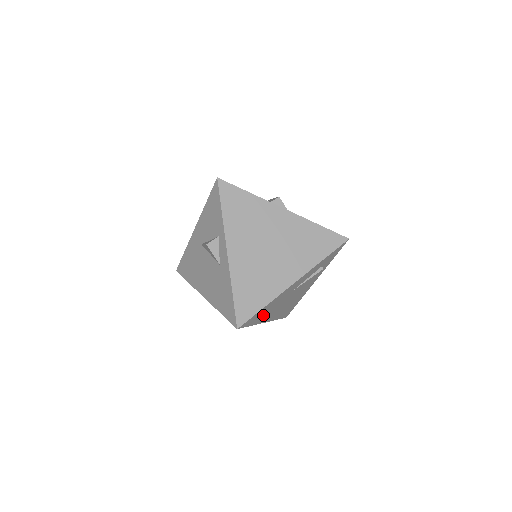
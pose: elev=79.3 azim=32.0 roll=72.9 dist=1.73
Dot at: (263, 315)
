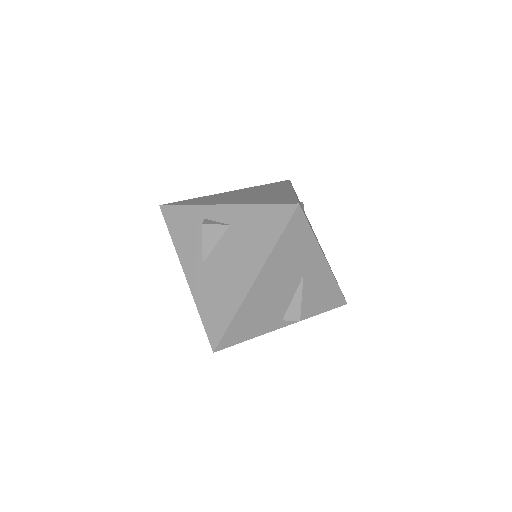
Dot at: occluded
